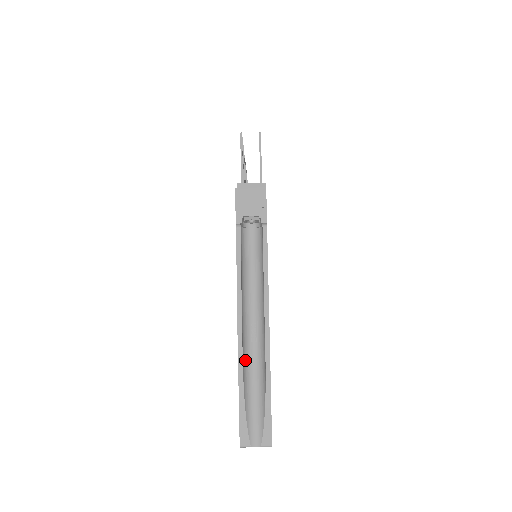
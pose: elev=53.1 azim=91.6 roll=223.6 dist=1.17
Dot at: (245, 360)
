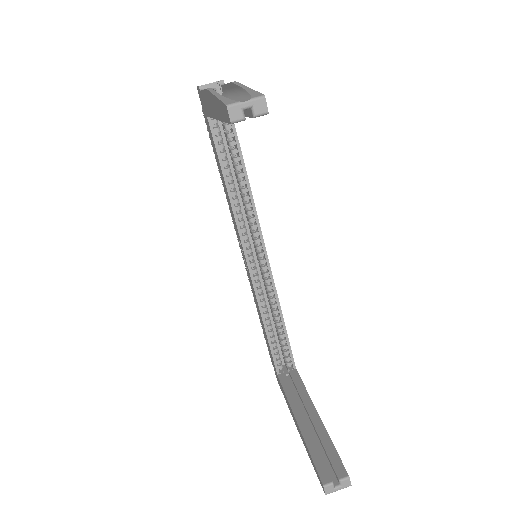
Dot at: occluded
